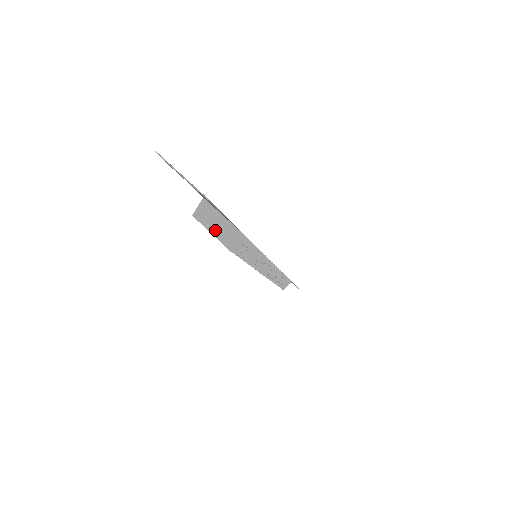
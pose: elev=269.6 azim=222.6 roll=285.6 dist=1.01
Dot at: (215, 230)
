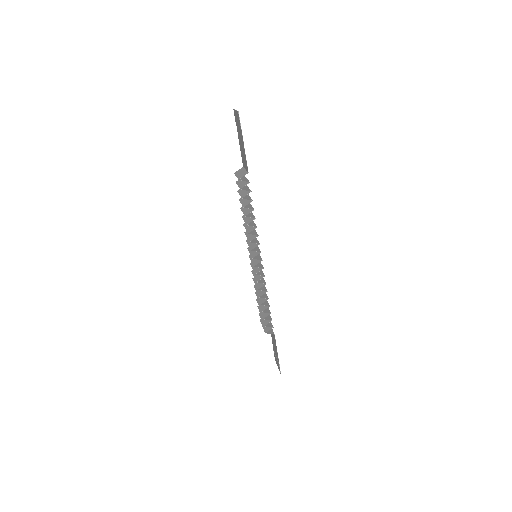
Dot at: (239, 175)
